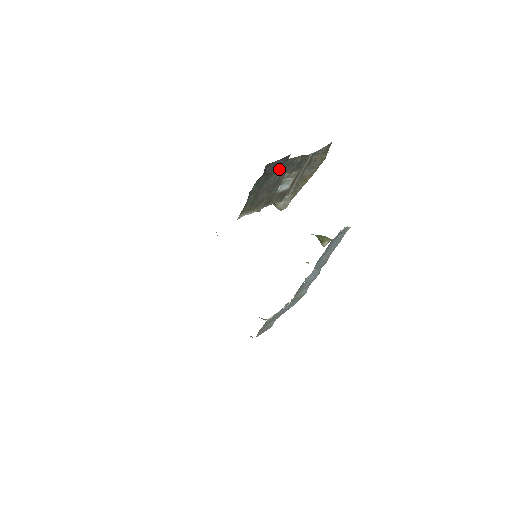
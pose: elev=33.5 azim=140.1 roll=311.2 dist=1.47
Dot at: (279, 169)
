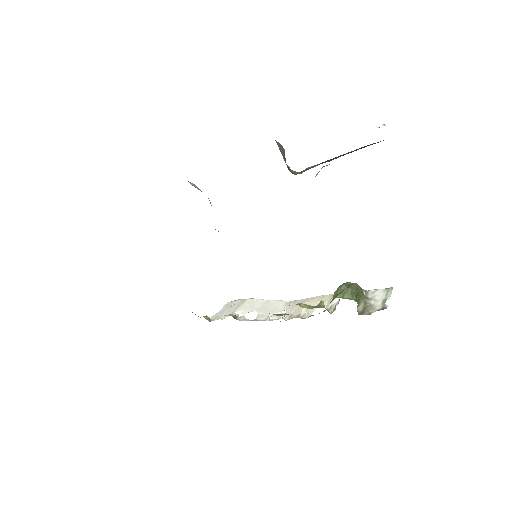
Dot at: occluded
